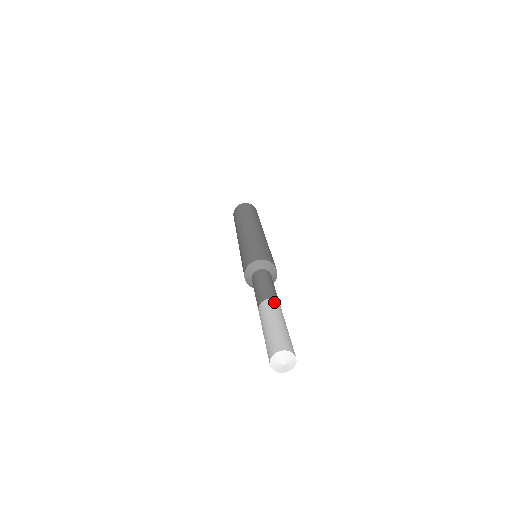
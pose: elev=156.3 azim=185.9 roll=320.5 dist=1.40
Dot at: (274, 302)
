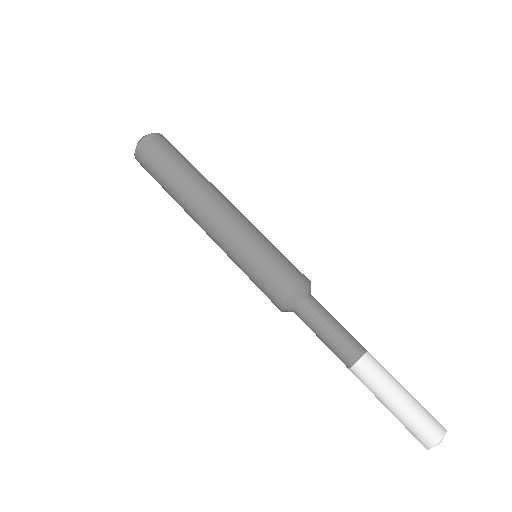
Dot at: occluded
